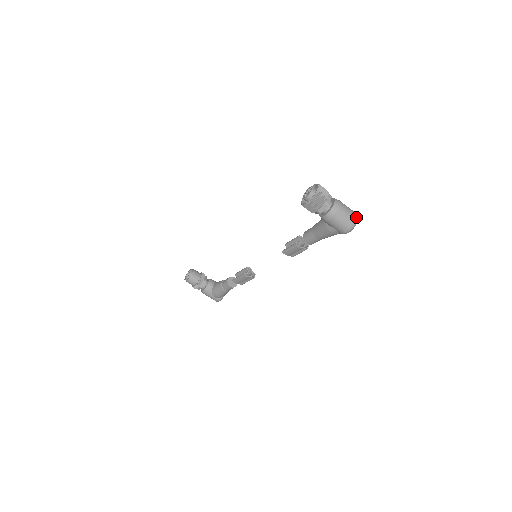
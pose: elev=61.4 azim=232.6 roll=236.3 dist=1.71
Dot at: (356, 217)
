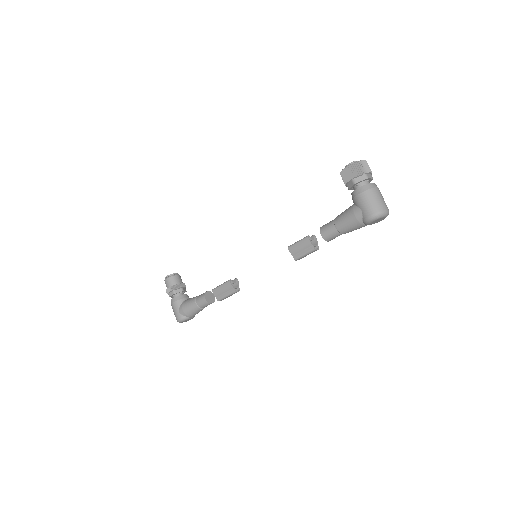
Dot at: (388, 209)
